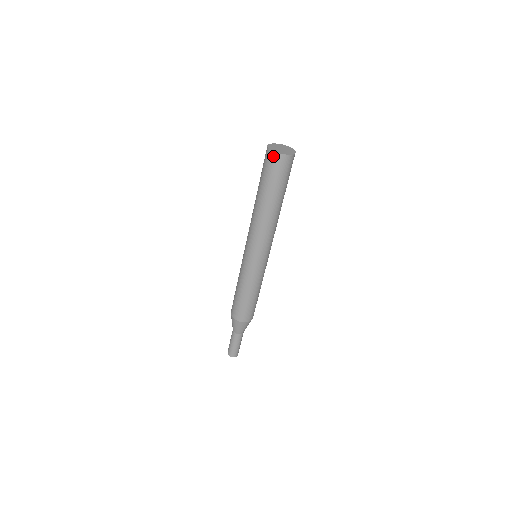
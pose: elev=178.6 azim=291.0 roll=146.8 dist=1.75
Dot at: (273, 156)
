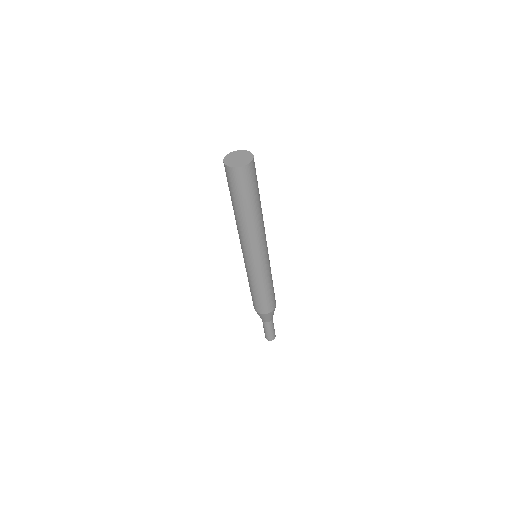
Dot at: (227, 169)
